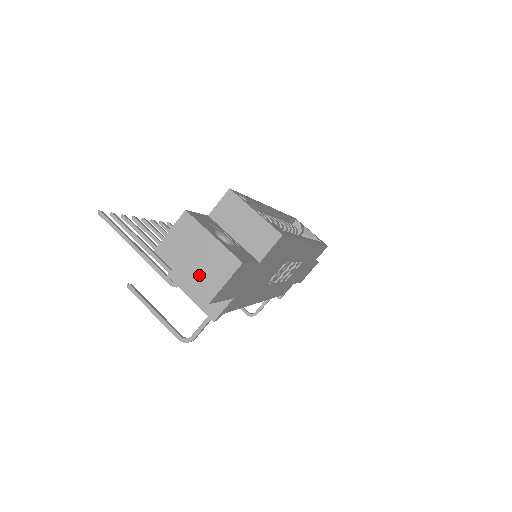
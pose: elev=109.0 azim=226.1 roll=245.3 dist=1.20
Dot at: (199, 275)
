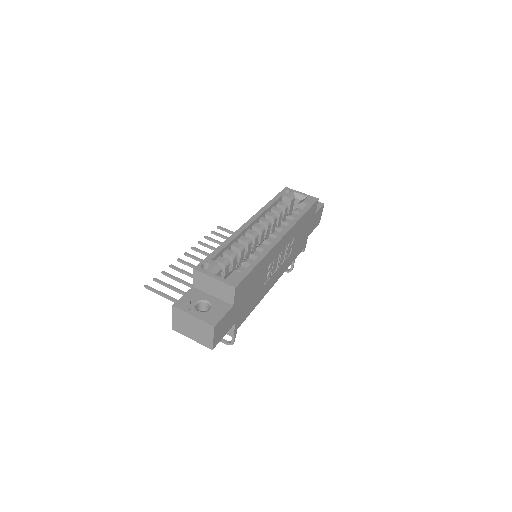
Dot at: (199, 337)
